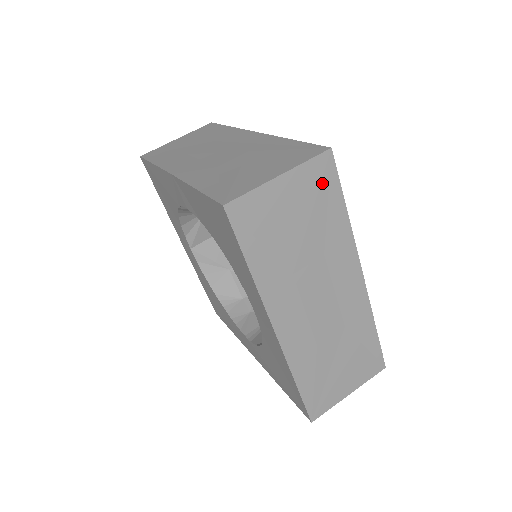
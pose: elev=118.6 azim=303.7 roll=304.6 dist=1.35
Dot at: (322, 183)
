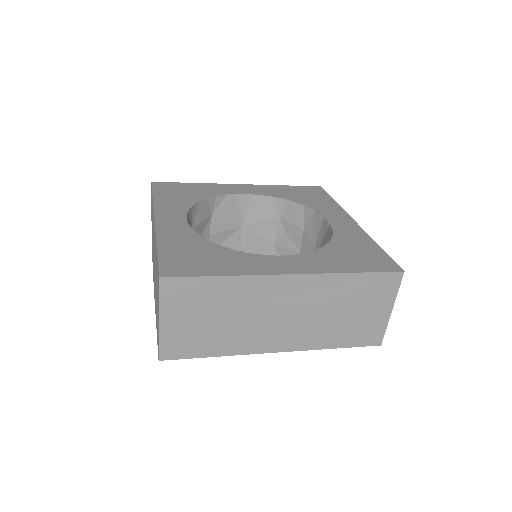
Dot at: occluded
